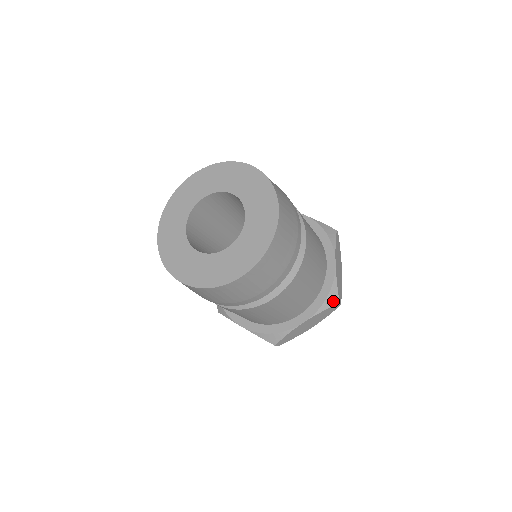
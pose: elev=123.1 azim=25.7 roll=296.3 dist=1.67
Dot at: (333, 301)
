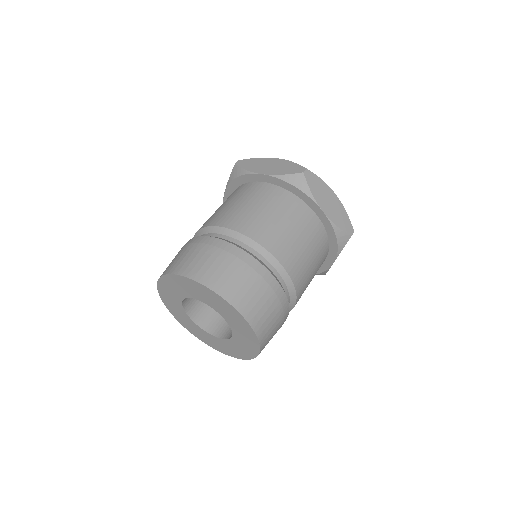
Dot at: (345, 239)
